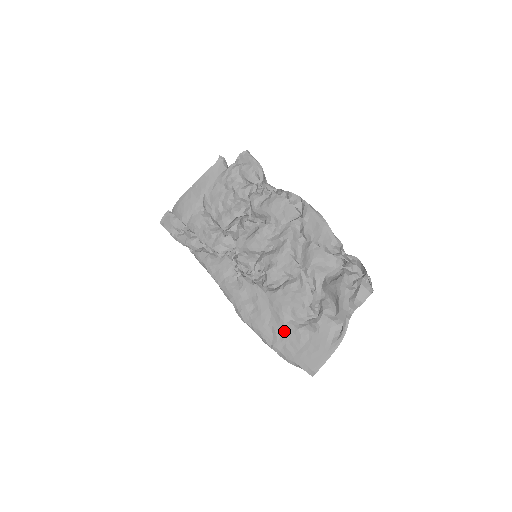
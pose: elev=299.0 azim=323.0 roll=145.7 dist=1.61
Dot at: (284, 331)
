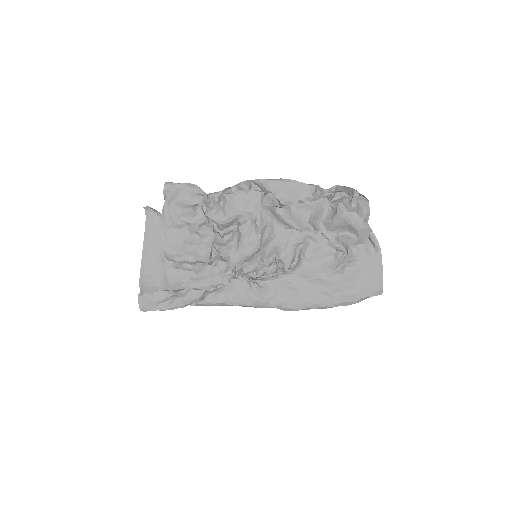
Dot at: (334, 286)
